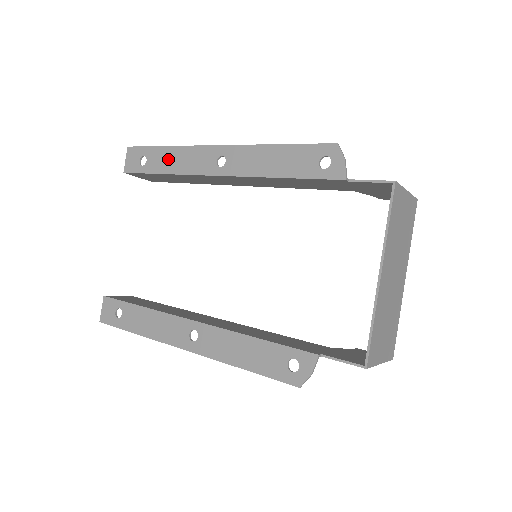
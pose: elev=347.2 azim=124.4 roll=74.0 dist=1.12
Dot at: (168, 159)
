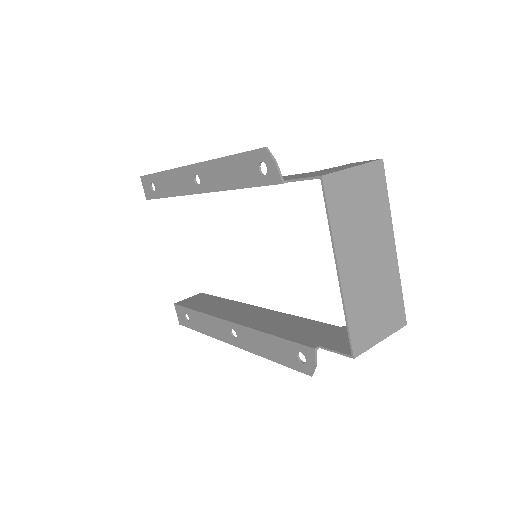
Dot at: (166, 183)
